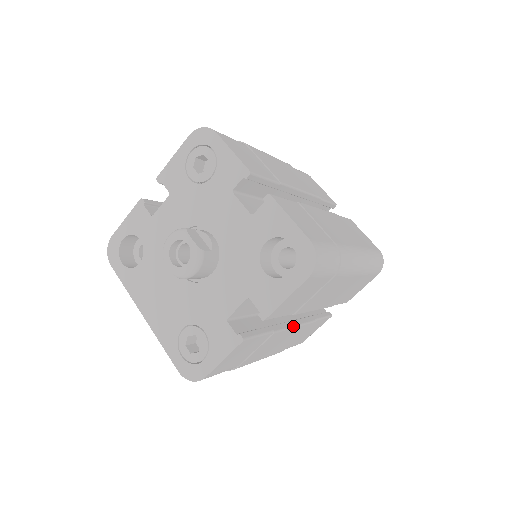
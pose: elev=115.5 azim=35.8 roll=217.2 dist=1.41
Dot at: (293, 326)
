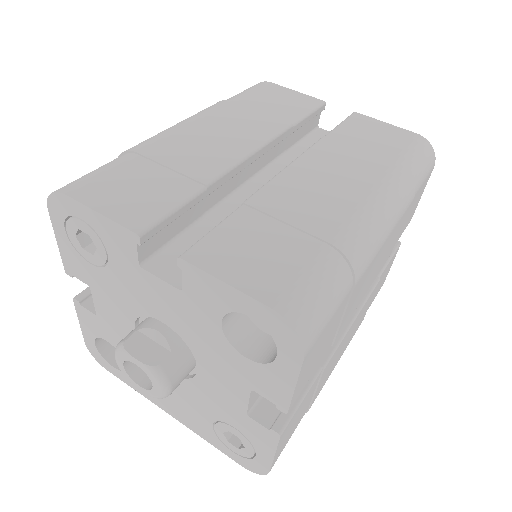
Dot at: (348, 326)
